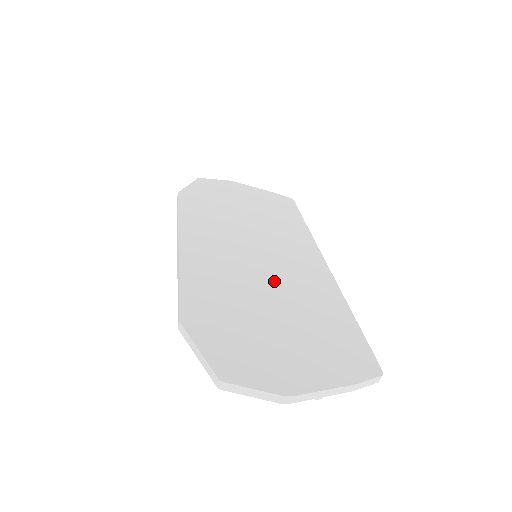
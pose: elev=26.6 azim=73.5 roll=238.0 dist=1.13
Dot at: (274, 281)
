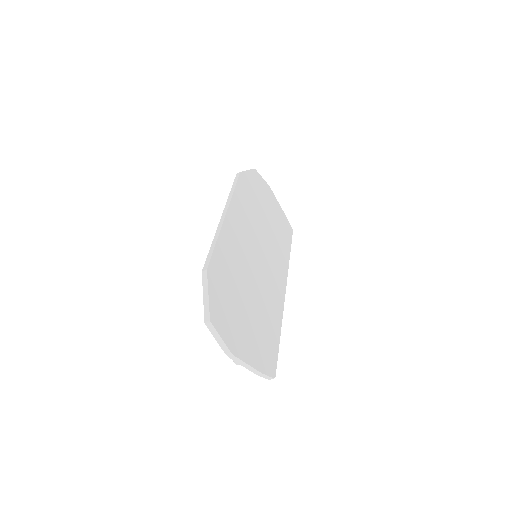
Dot at: (257, 282)
